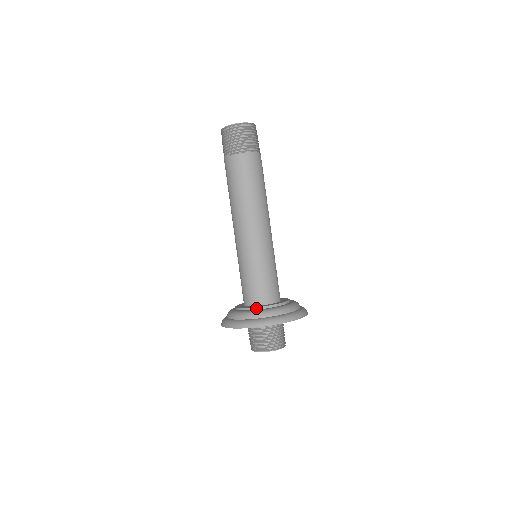
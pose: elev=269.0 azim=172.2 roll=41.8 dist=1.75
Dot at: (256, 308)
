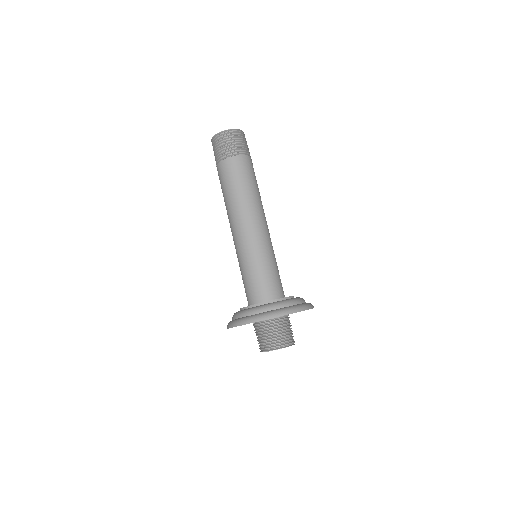
Dot at: (244, 308)
